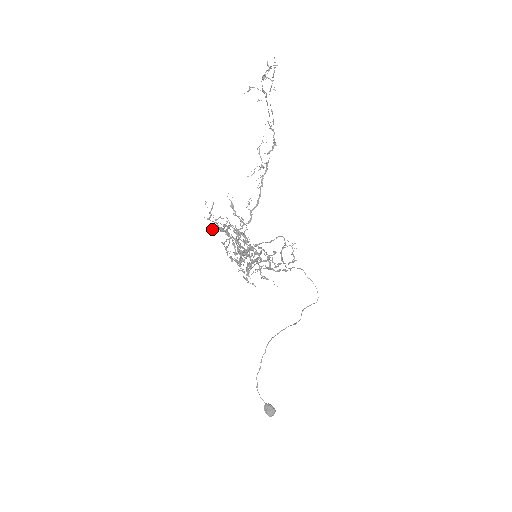
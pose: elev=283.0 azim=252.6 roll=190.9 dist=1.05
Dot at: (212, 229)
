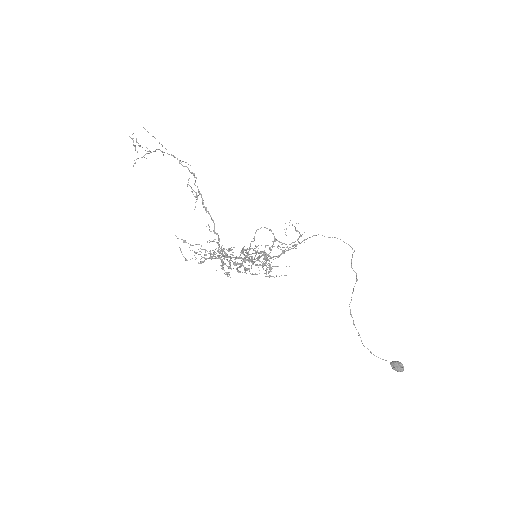
Dot at: (201, 263)
